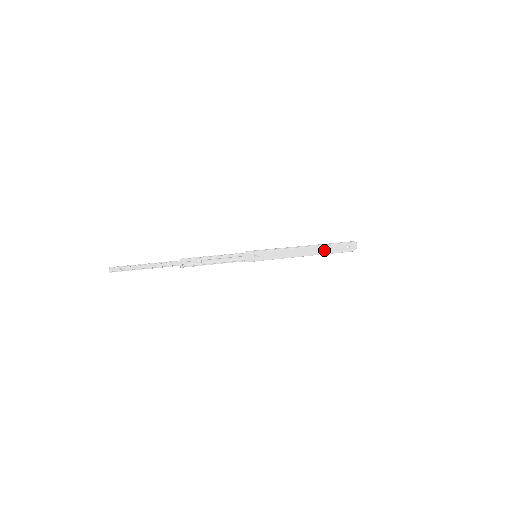
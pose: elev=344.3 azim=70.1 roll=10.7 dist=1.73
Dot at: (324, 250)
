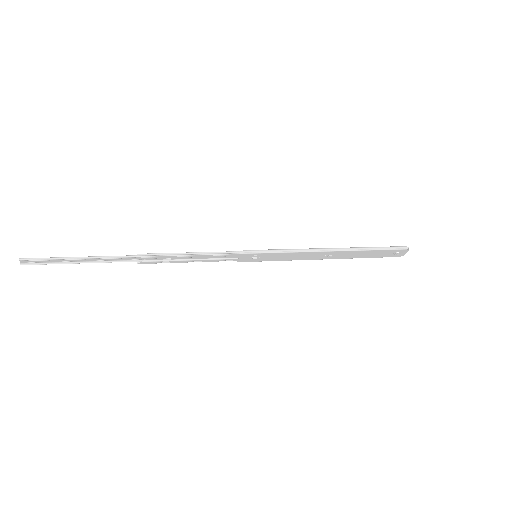
Dot at: (358, 254)
